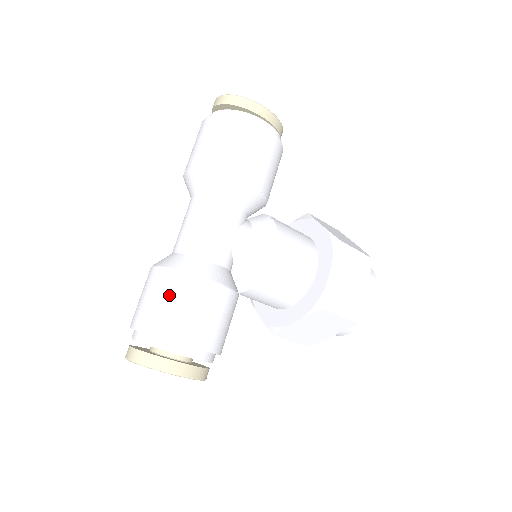
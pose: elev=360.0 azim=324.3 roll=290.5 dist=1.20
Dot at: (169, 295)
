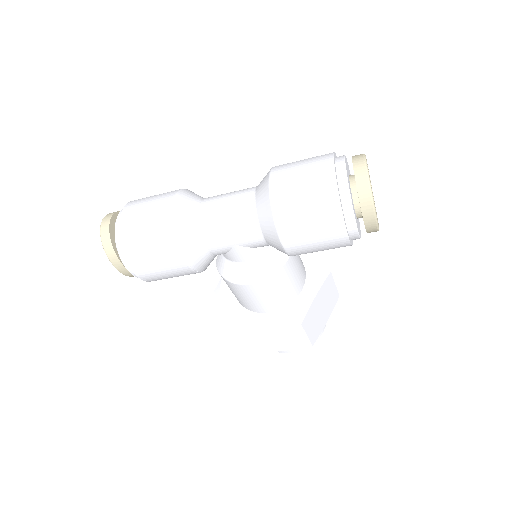
Dot at: (153, 234)
